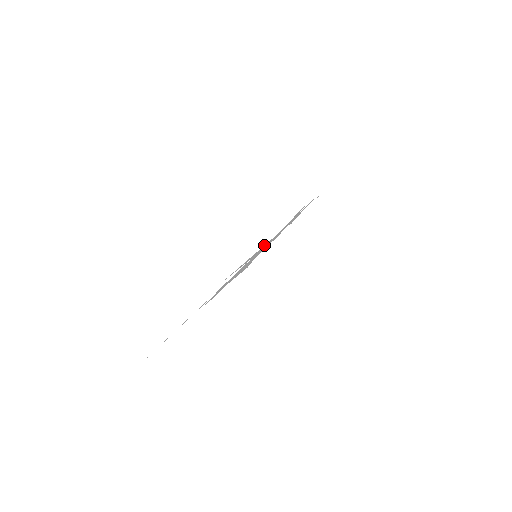
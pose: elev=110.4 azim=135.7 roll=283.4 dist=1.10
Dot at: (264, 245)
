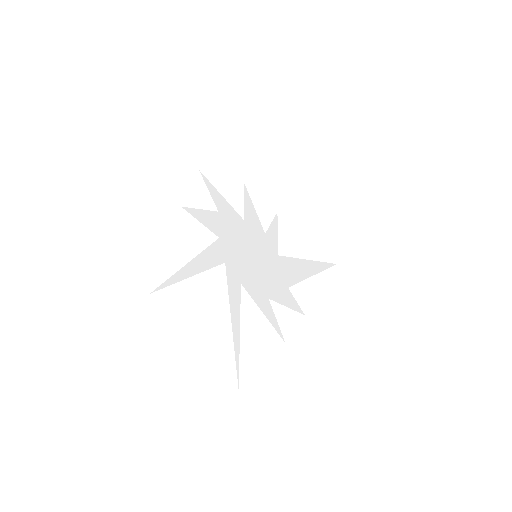
Dot at: (206, 249)
